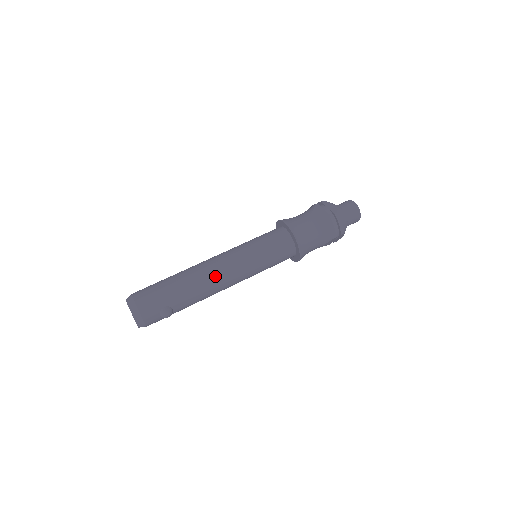
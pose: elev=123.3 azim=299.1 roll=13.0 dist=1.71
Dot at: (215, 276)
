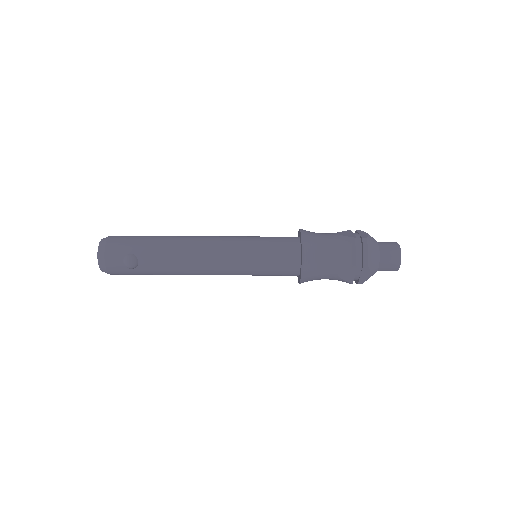
Dot at: (196, 247)
